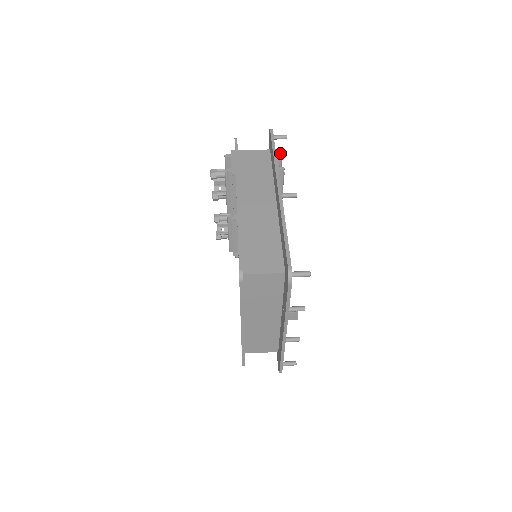
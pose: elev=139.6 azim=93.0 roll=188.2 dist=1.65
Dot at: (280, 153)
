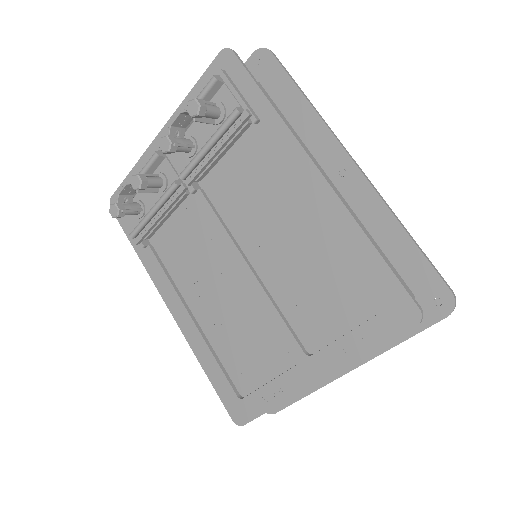
Dot at: occluded
